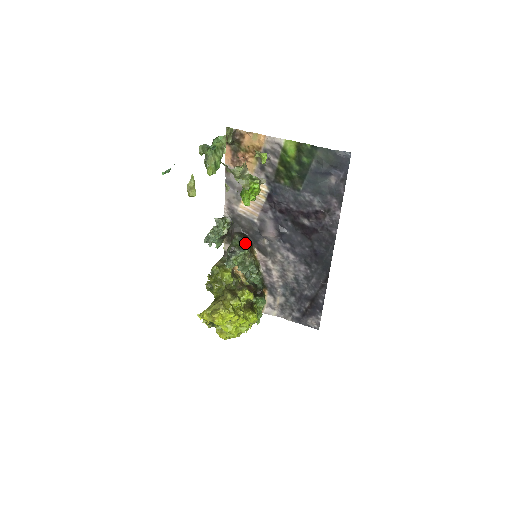
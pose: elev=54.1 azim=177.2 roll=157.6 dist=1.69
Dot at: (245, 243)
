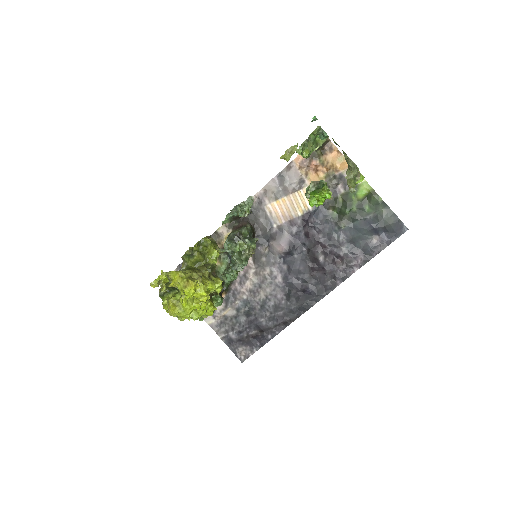
Dot at: occluded
